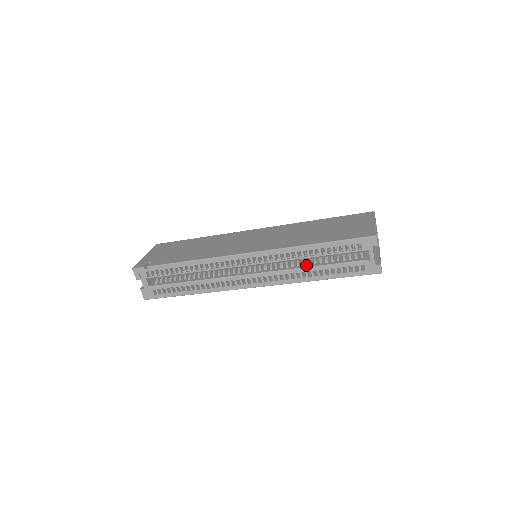
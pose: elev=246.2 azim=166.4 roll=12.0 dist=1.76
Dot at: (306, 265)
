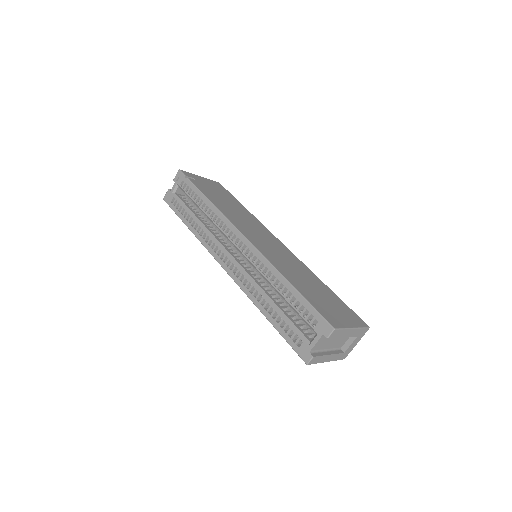
Dot at: (270, 294)
